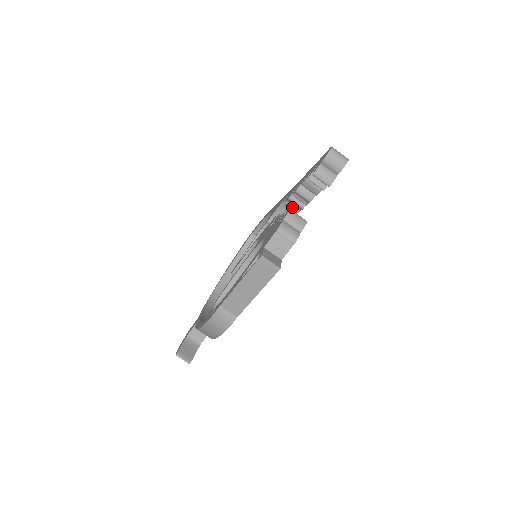
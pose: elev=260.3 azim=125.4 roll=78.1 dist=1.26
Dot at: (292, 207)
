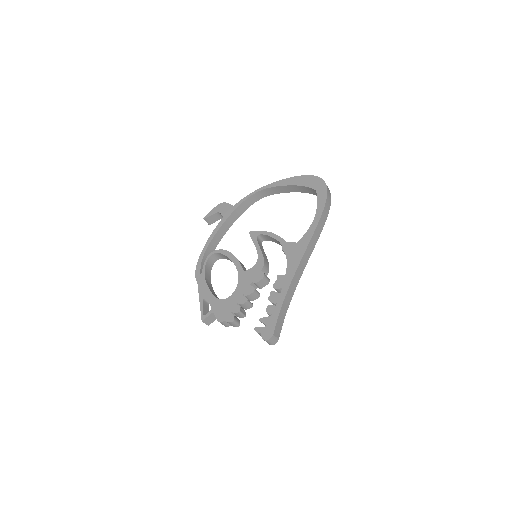
Dot at: occluded
